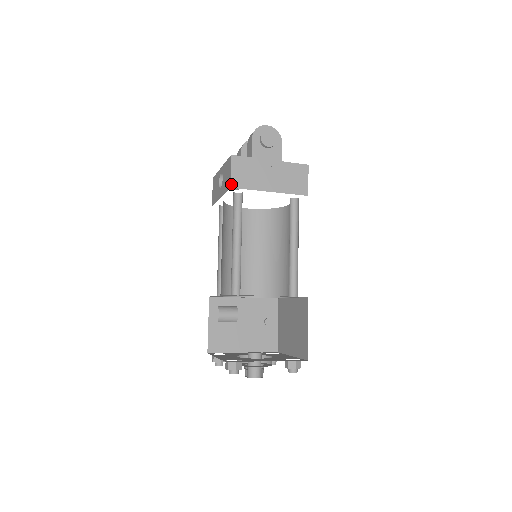
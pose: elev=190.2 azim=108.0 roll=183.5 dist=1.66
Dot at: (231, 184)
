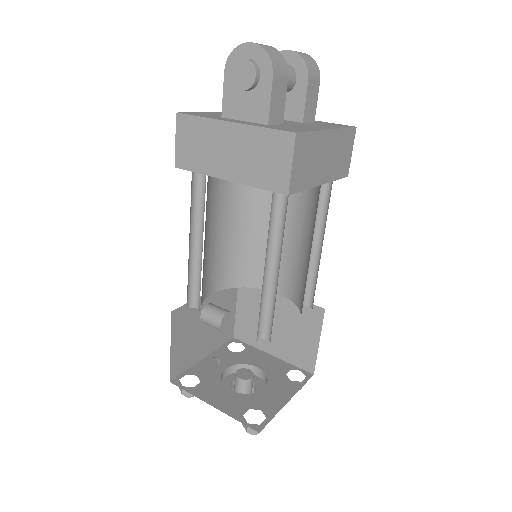
Dot at: (176, 162)
